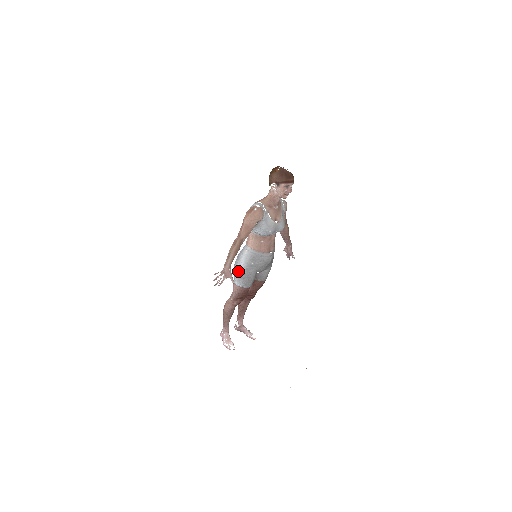
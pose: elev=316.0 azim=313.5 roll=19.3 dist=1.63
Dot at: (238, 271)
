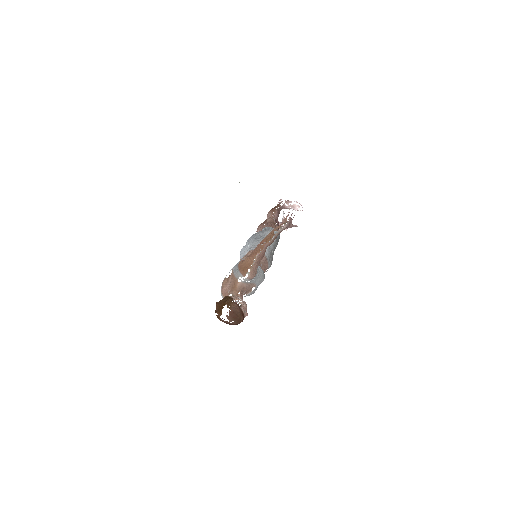
Dot at: occluded
